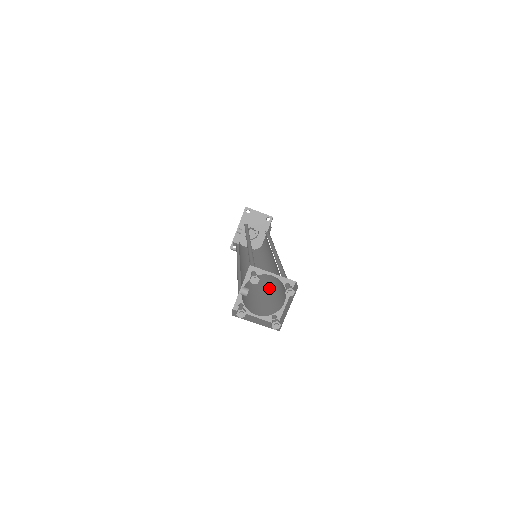
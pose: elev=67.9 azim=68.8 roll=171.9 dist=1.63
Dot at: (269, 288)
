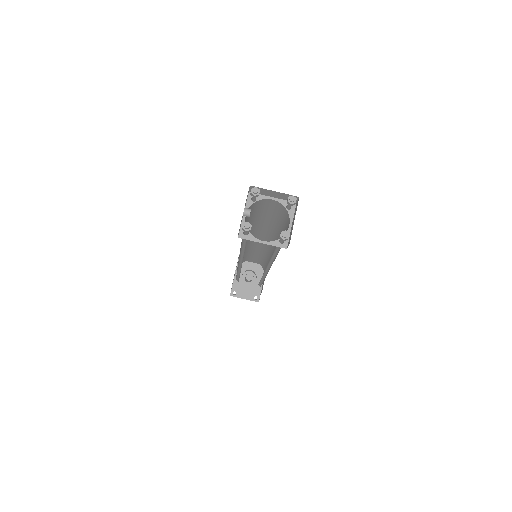
Dot at: occluded
